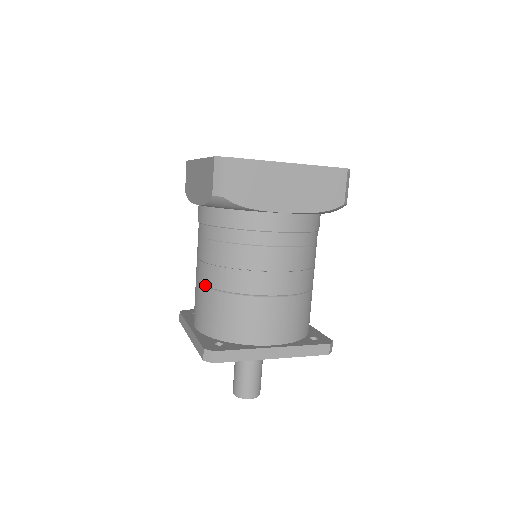
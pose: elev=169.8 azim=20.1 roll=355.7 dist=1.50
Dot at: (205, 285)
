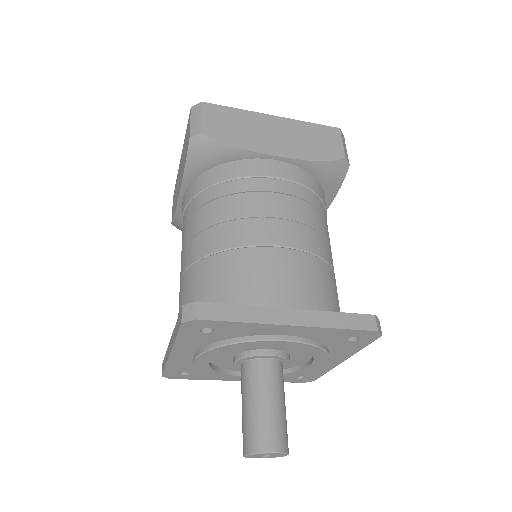
Dot at: (188, 265)
